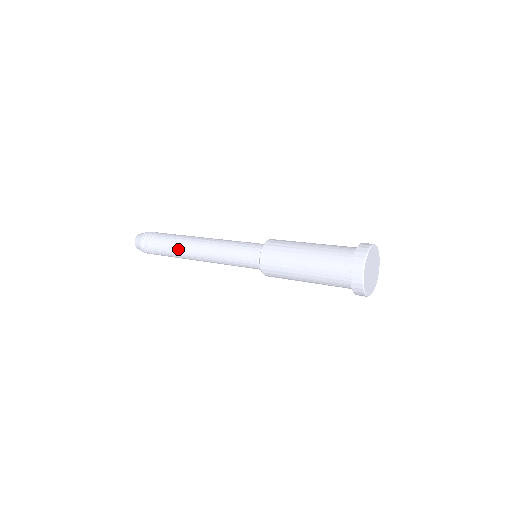
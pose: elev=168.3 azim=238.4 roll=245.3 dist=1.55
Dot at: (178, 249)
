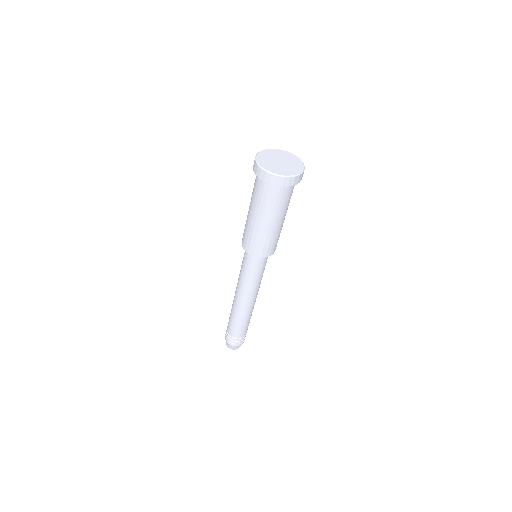
Dot at: occluded
